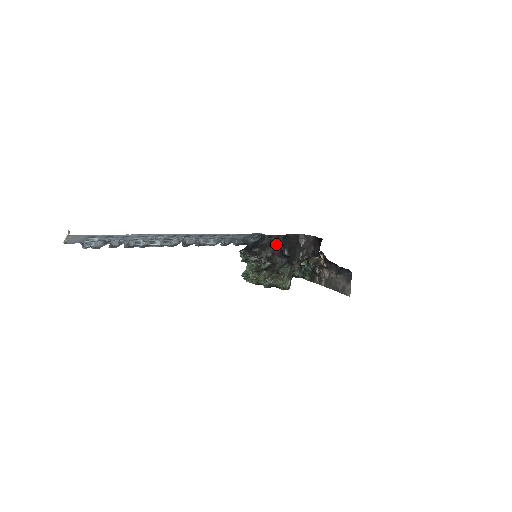
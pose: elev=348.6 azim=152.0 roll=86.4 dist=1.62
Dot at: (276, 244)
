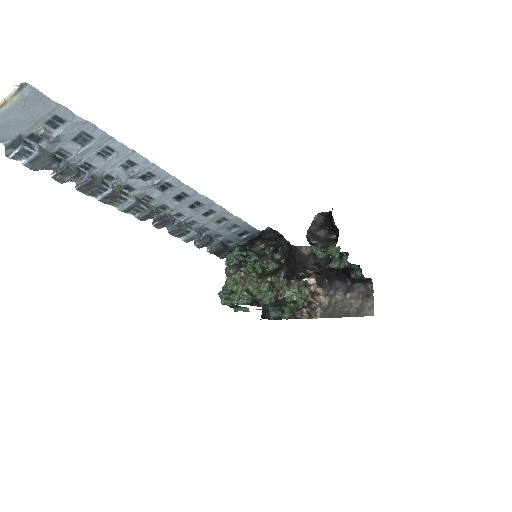
Dot at: (315, 217)
